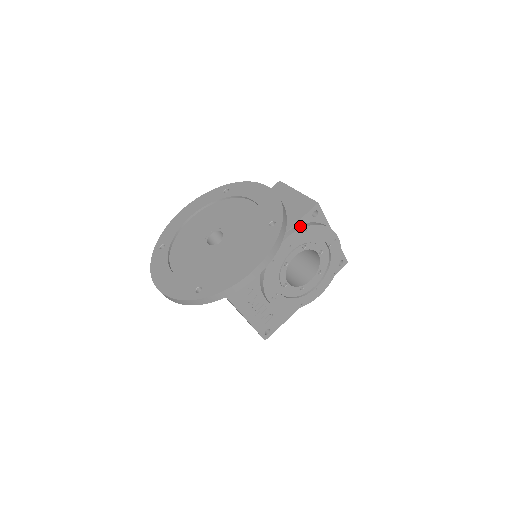
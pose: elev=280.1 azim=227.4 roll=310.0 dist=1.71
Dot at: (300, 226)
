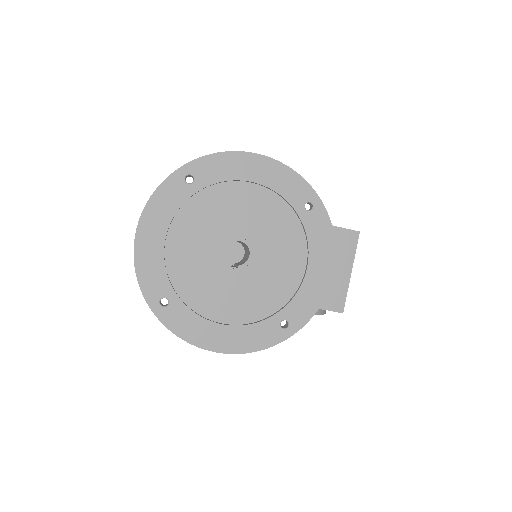
Dot at: occluded
